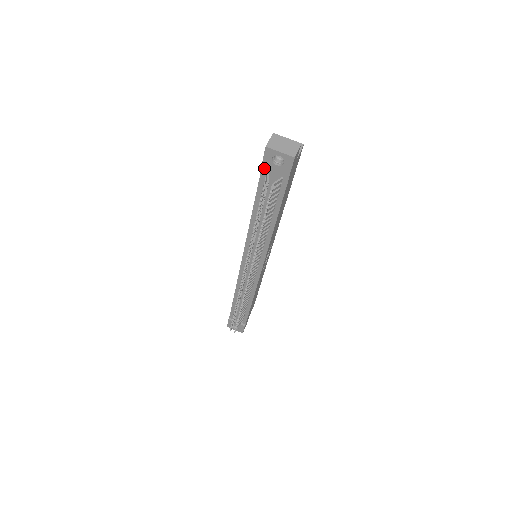
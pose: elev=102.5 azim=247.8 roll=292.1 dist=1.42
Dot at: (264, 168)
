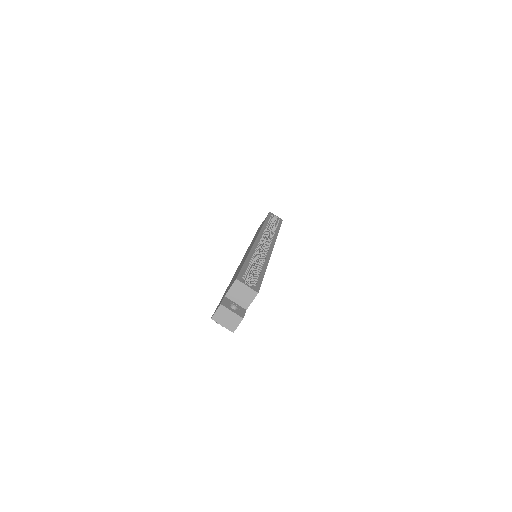
Dot at: occluded
